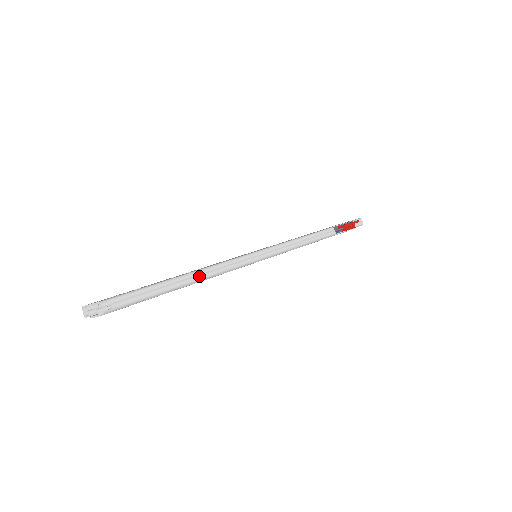
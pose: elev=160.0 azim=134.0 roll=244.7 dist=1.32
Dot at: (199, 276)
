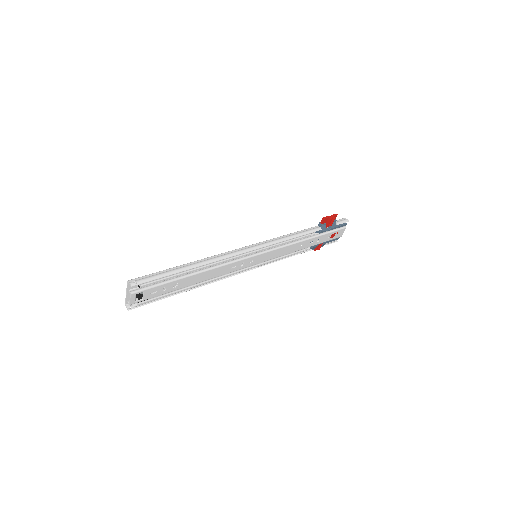
Dot at: (202, 262)
